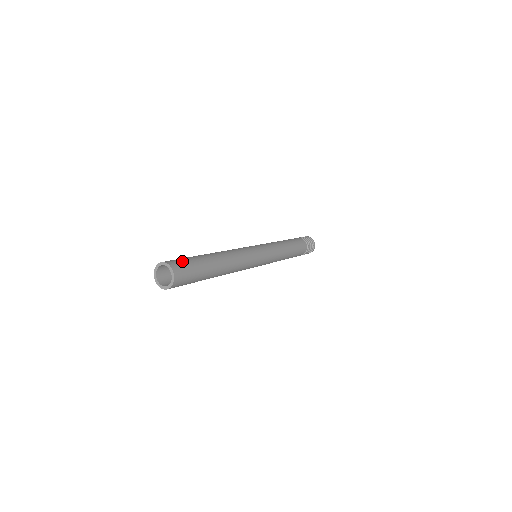
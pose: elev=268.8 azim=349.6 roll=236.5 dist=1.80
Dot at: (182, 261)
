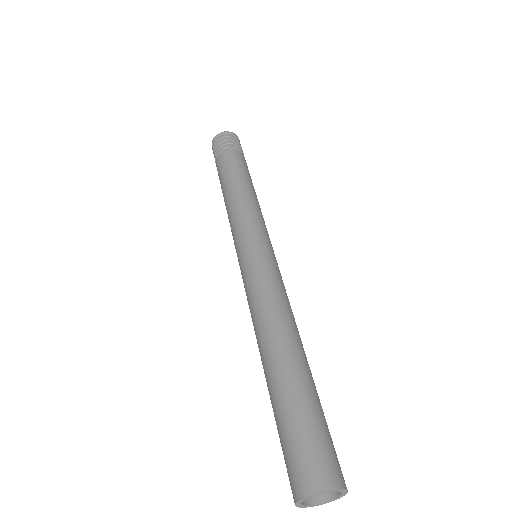
Dot at: (310, 449)
